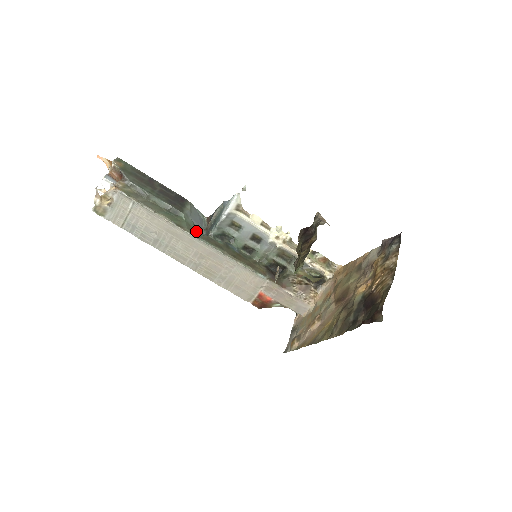
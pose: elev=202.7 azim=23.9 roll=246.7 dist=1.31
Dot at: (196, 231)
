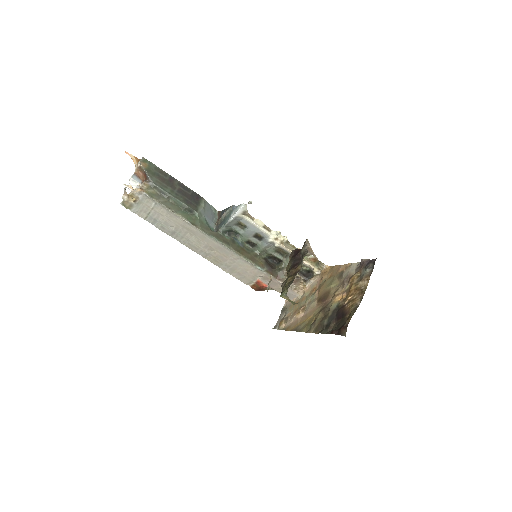
Dot at: (208, 228)
